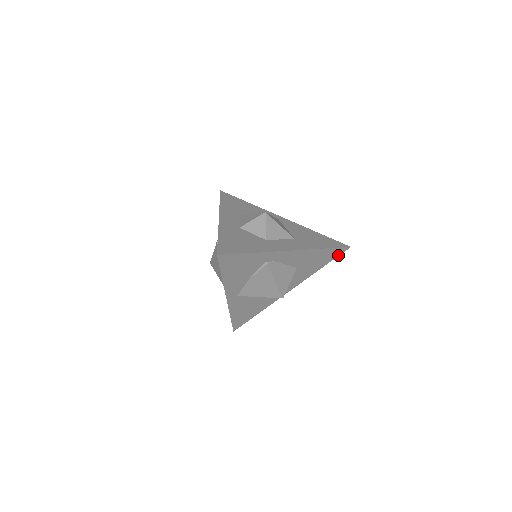
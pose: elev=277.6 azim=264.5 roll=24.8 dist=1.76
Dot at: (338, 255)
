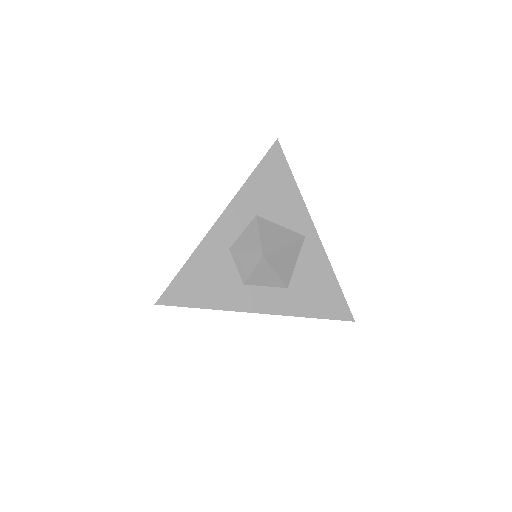
Dot at: occluded
